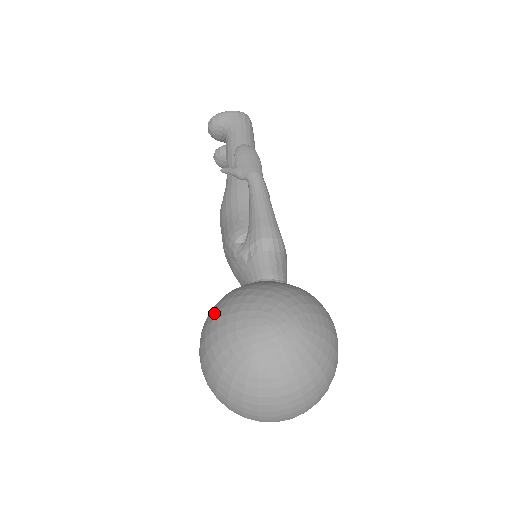
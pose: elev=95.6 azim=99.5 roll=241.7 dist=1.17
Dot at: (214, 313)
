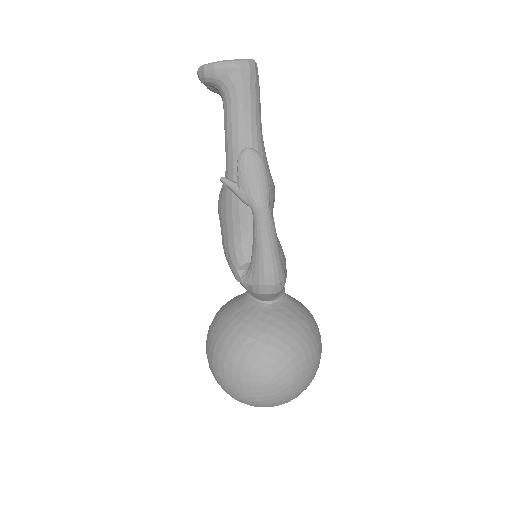
Dot at: (220, 349)
